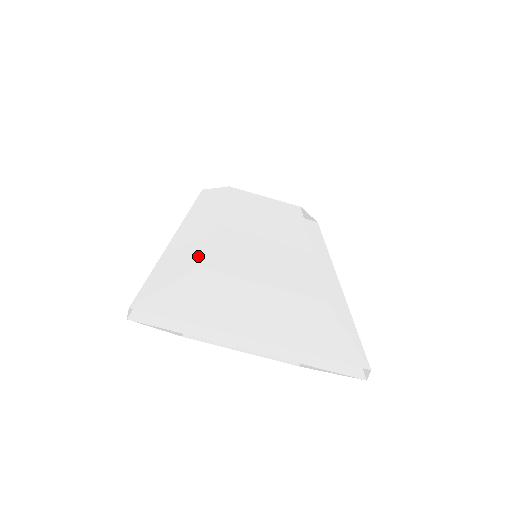
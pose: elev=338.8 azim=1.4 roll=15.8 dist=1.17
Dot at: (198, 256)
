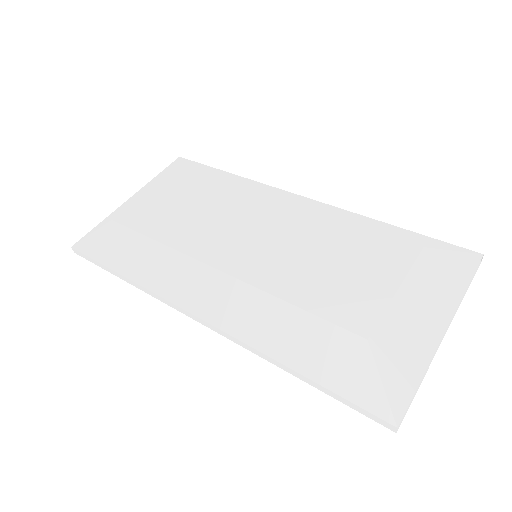
Dot at: (333, 330)
